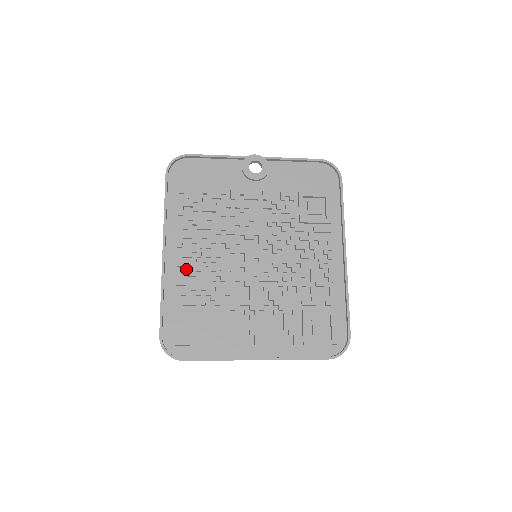
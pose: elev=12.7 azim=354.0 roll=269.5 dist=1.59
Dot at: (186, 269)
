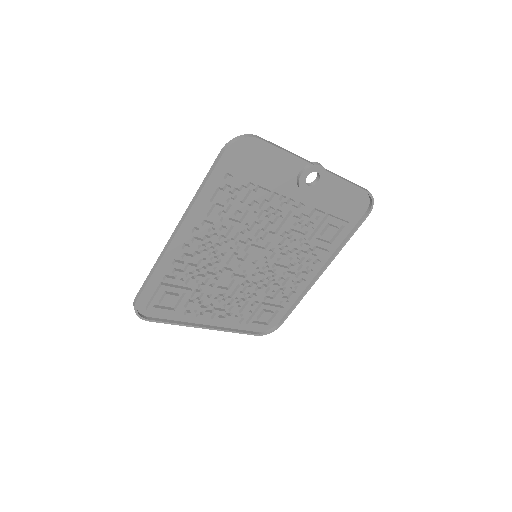
Dot at: (189, 251)
